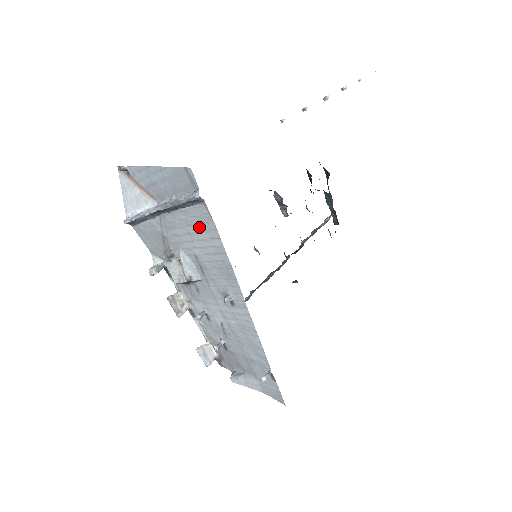
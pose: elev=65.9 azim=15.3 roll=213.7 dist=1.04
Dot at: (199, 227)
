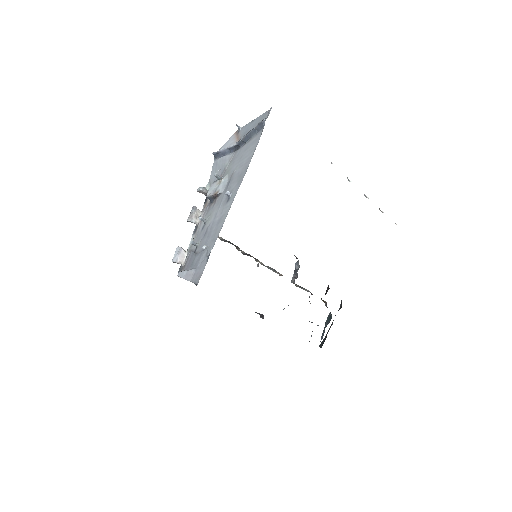
Dot at: (250, 148)
